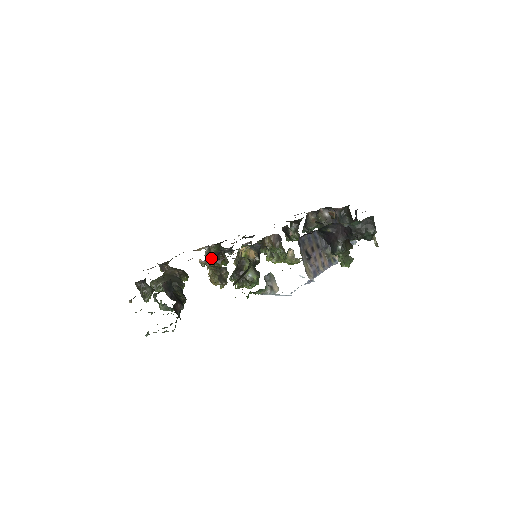
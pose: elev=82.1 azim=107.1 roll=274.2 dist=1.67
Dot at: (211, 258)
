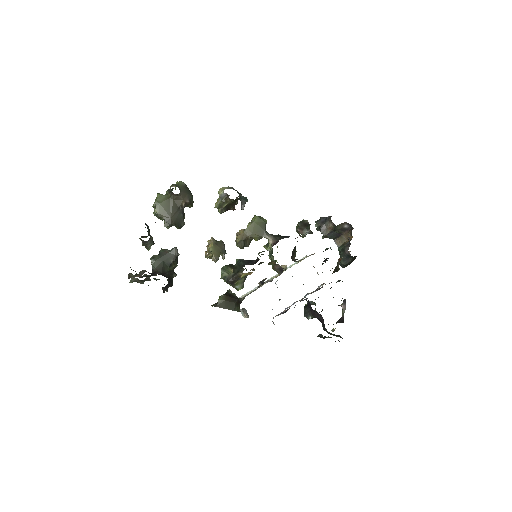
Dot at: (222, 207)
